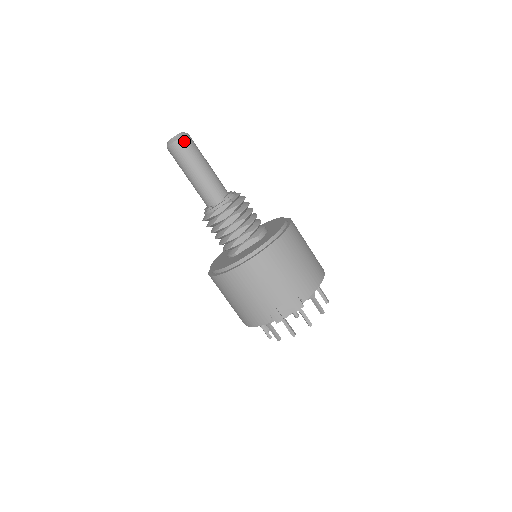
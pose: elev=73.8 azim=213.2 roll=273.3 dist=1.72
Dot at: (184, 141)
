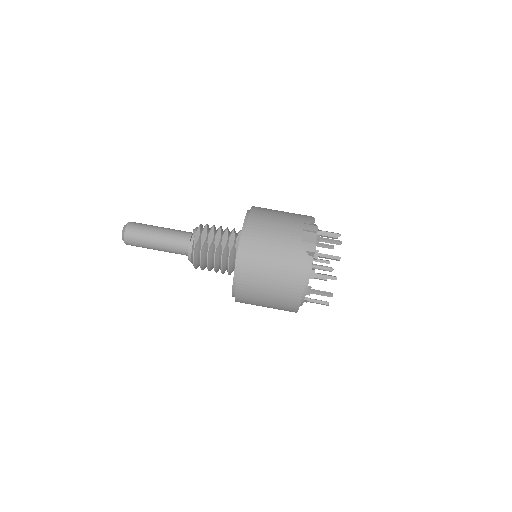
Dot at: (133, 223)
